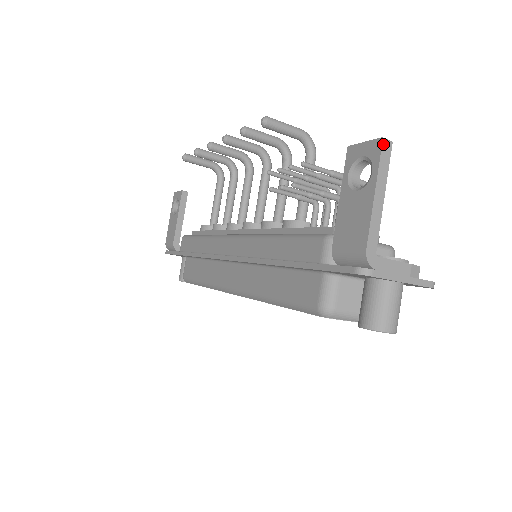
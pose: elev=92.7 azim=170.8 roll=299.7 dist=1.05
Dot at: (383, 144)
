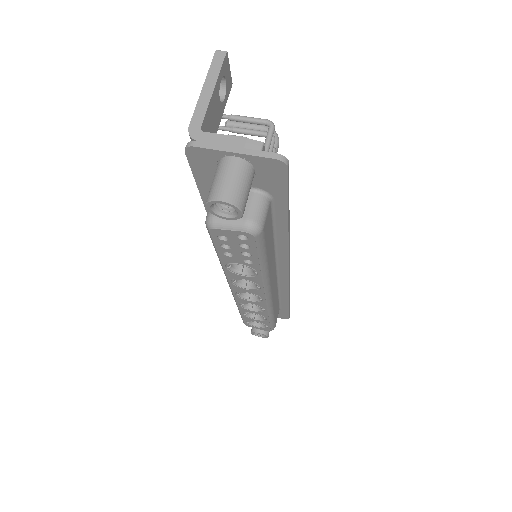
Dot at: (216, 54)
